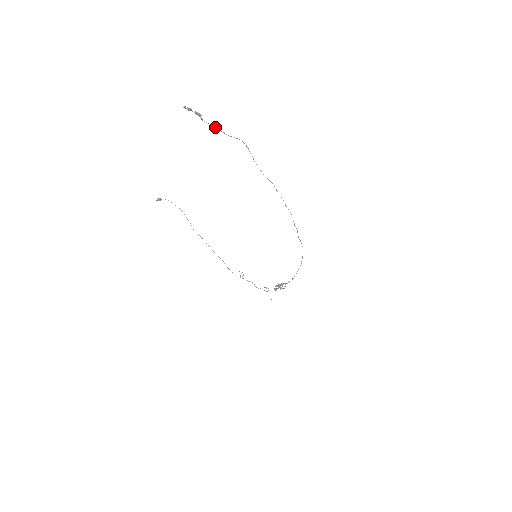
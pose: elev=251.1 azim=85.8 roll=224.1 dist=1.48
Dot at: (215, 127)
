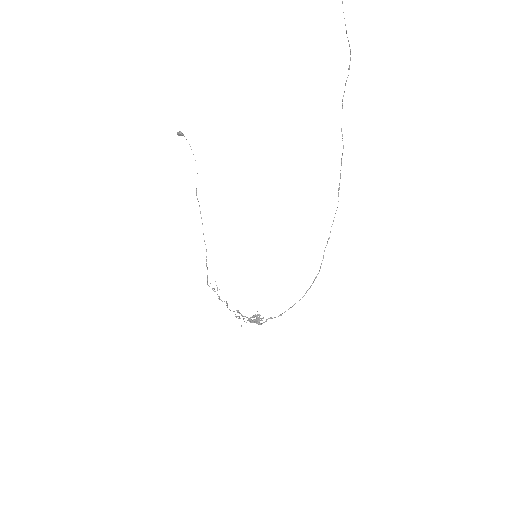
Dot at: (342, 1)
